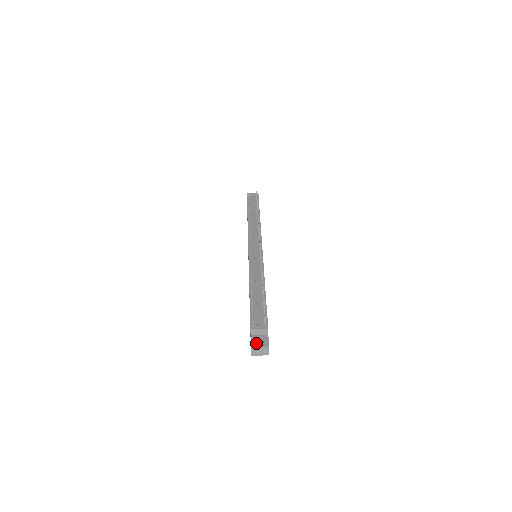
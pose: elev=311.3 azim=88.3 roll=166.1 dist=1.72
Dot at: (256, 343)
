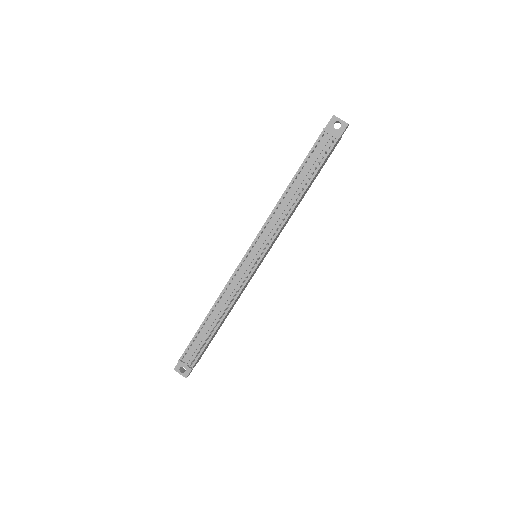
Dot at: (182, 365)
